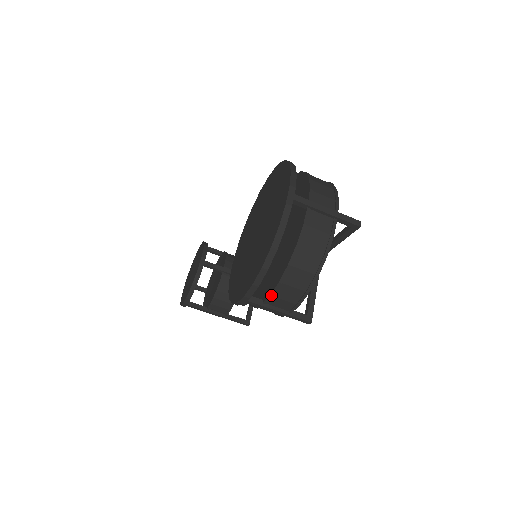
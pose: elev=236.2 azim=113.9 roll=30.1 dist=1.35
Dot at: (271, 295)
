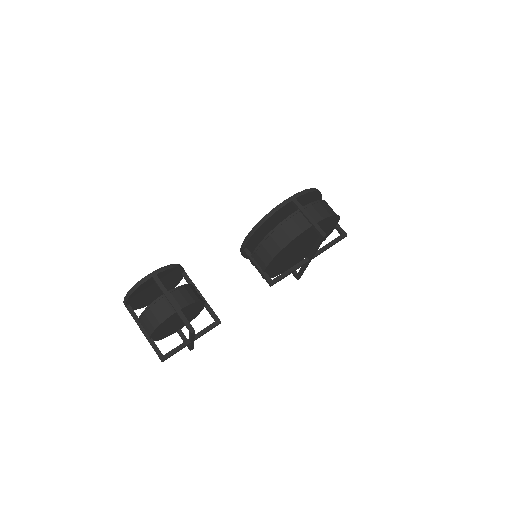
Dot at: (311, 203)
